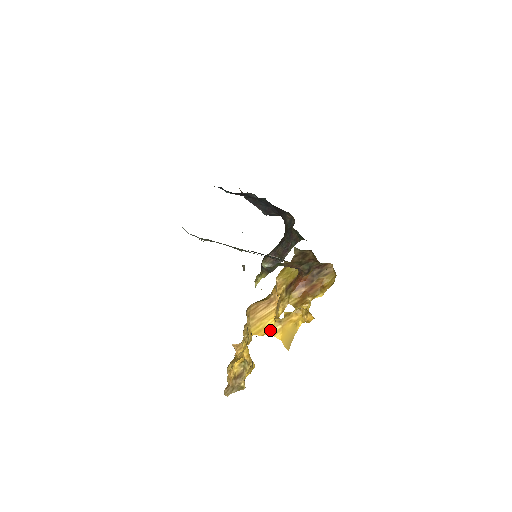
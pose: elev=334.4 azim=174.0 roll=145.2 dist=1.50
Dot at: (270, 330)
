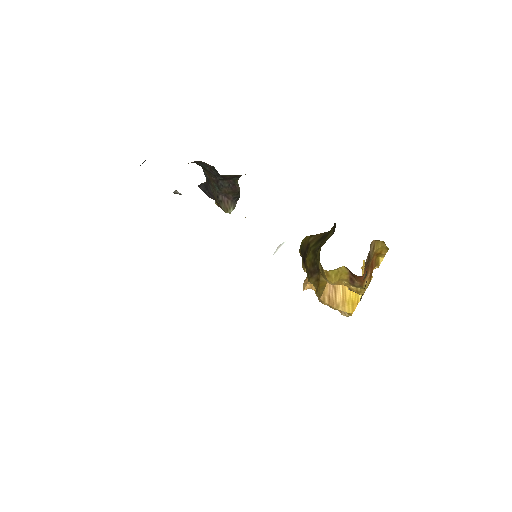
Dot at: (358, 297)
